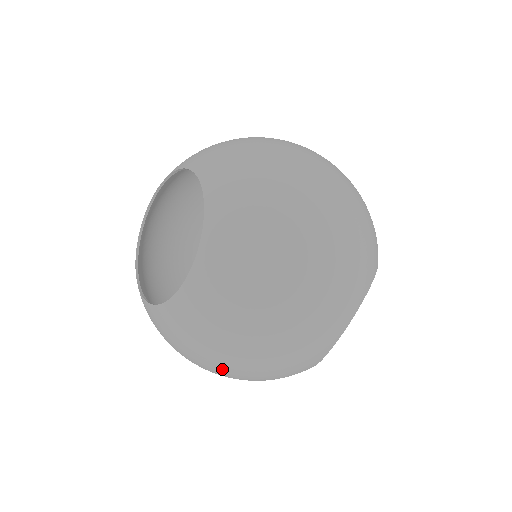
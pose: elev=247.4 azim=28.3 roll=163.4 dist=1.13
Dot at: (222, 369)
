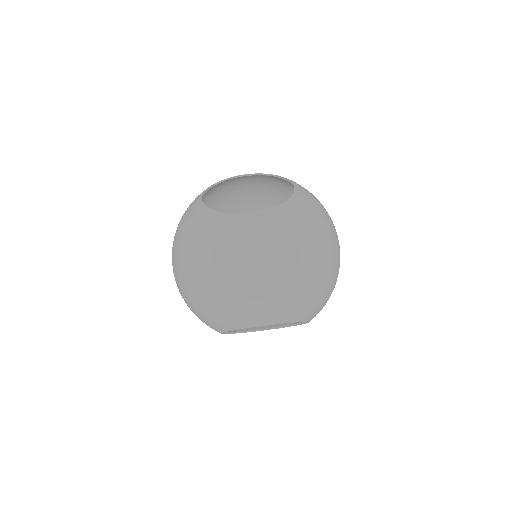
Dot at: (201, 273)
